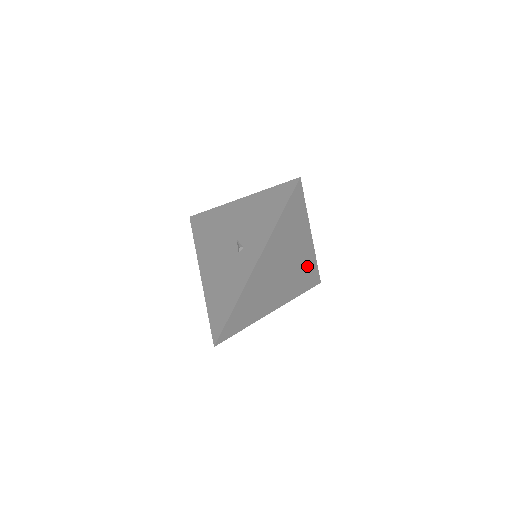
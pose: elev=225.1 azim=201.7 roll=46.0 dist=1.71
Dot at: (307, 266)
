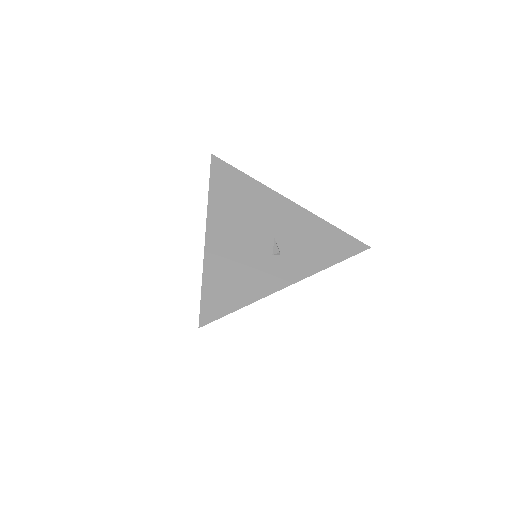
Dot at: occluded
